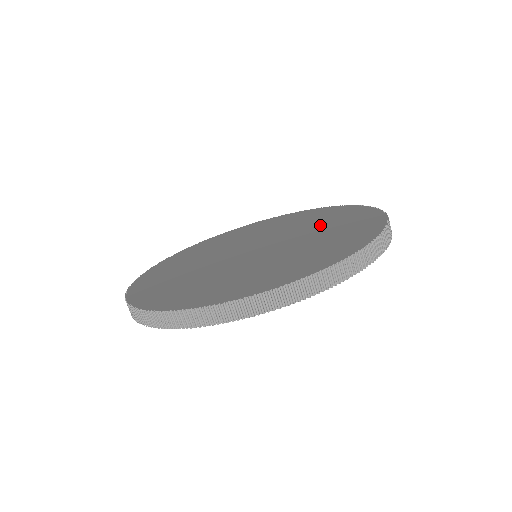
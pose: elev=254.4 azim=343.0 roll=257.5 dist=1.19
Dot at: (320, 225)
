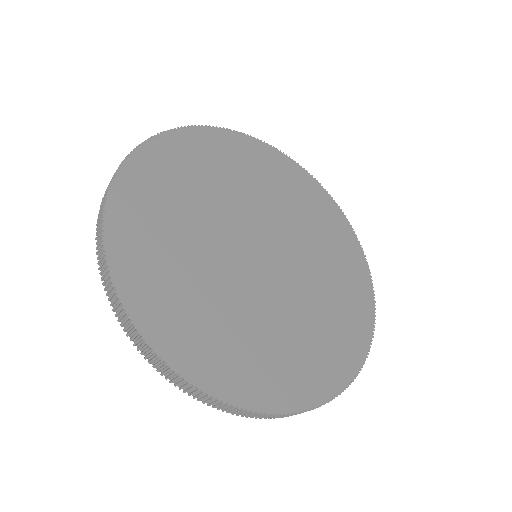
Dot at: (323, 253)
